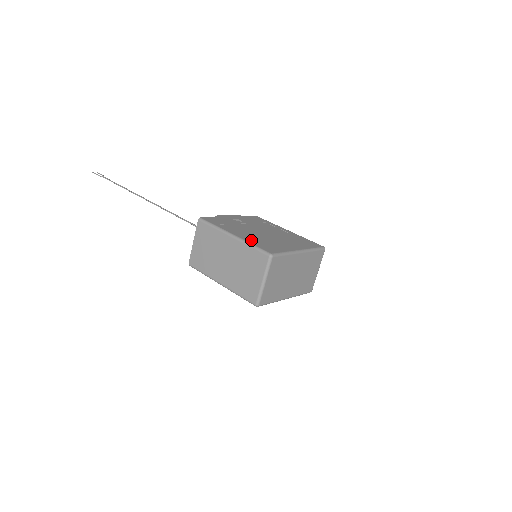
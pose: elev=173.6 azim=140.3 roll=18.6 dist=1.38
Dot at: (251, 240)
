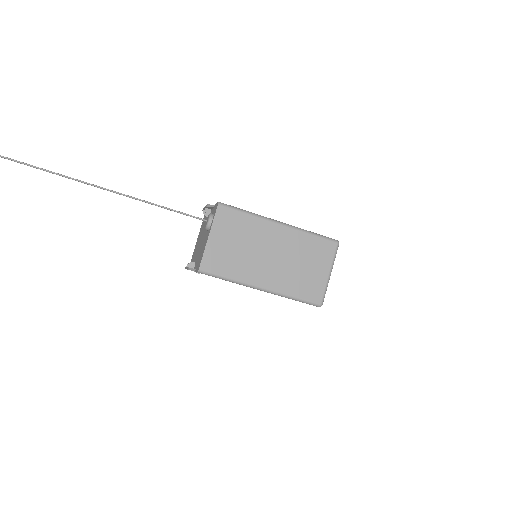
Dot at: occluded
